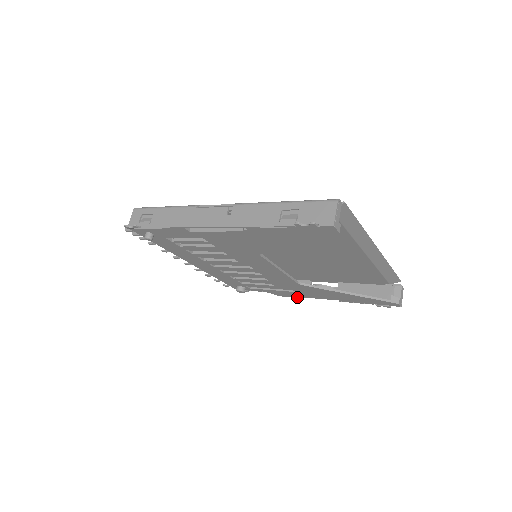
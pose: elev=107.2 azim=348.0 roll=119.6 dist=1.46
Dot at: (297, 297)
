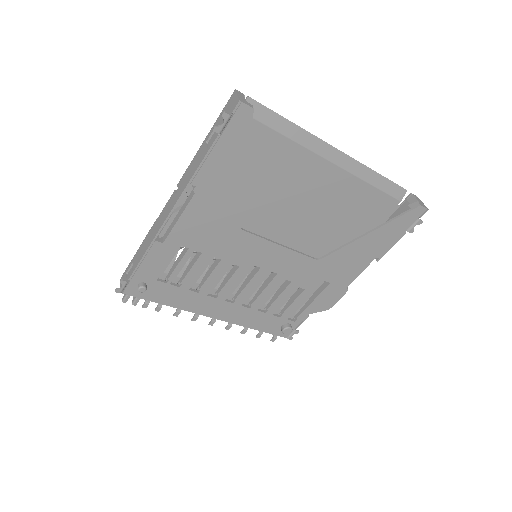
Dot at: (341, 295)
